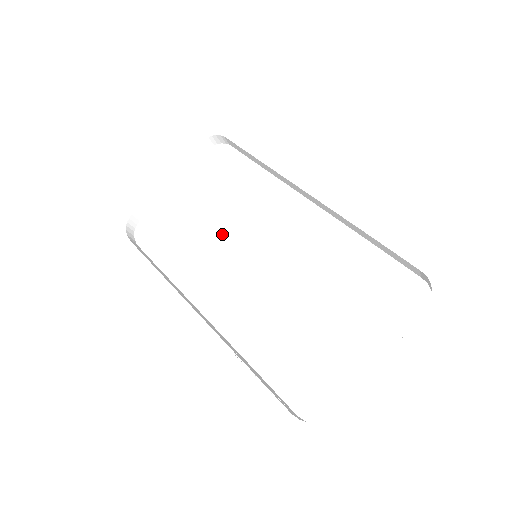
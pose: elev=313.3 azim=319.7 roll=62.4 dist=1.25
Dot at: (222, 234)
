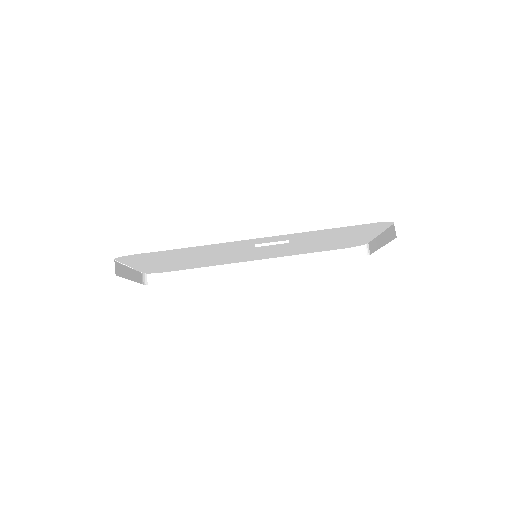
Dot at: occluded
